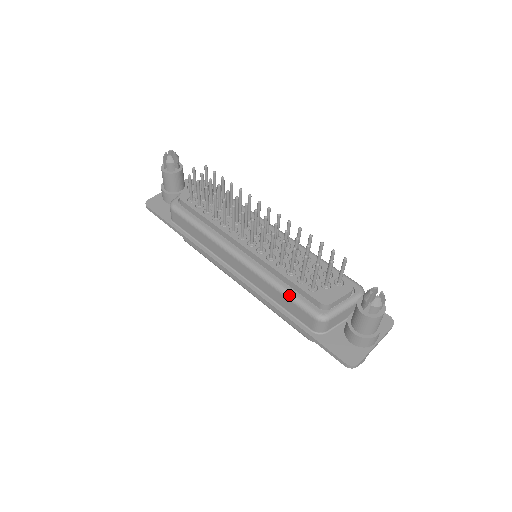
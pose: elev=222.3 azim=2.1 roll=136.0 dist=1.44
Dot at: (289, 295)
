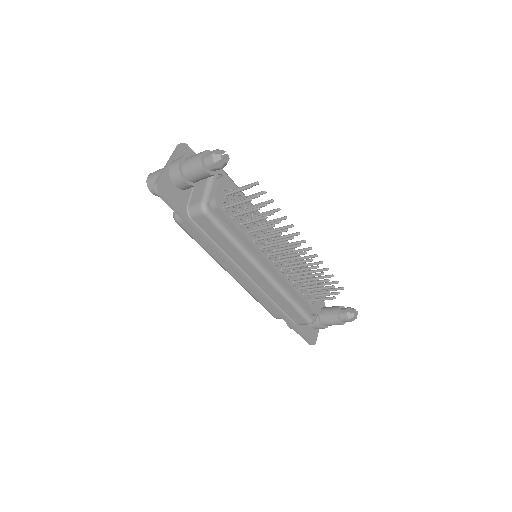
Dot at: (297, 307)
